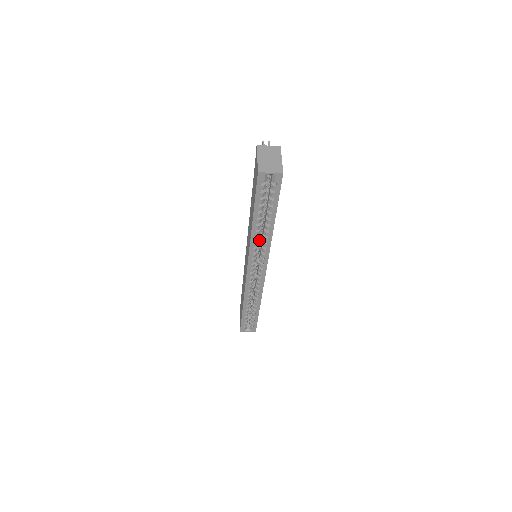
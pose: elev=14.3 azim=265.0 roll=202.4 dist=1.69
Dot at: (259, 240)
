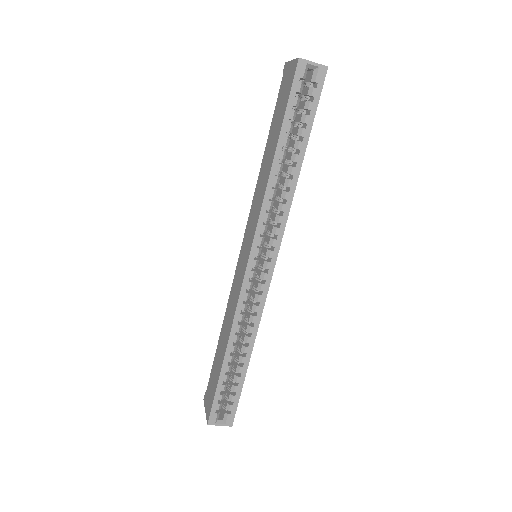
Dot at: occluded
